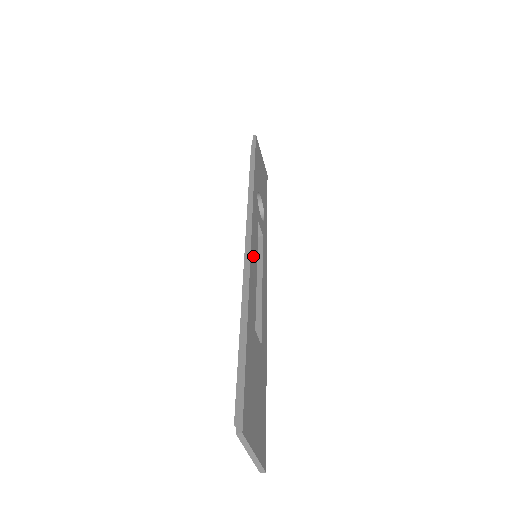
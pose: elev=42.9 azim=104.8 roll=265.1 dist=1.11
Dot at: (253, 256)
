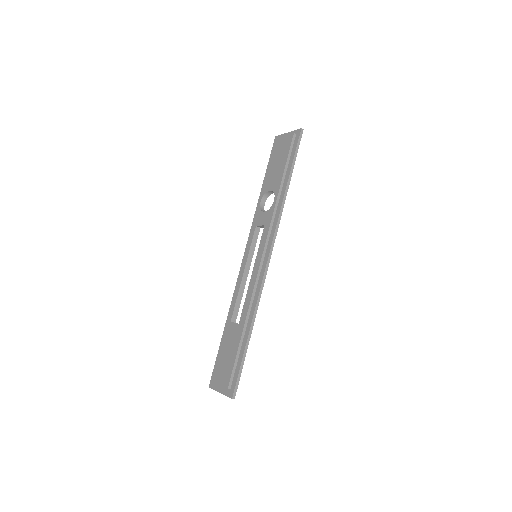
Dot at: occluded
